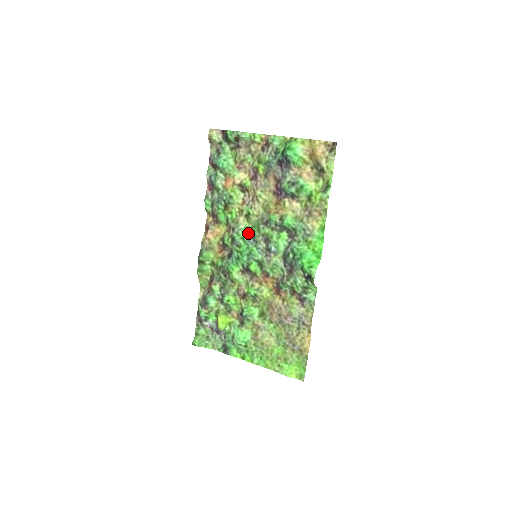
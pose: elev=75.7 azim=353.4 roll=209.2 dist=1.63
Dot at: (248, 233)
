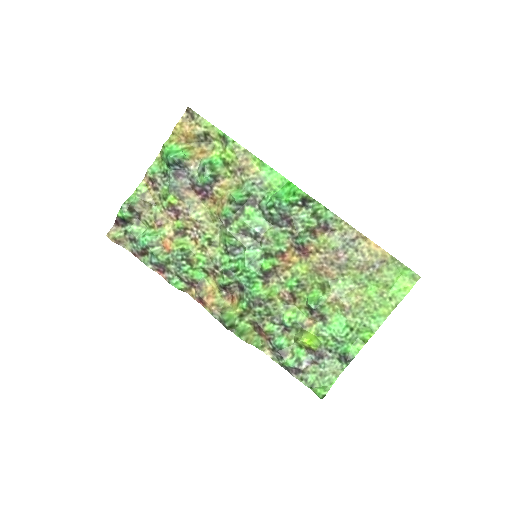
Dot at: (228, 252)
